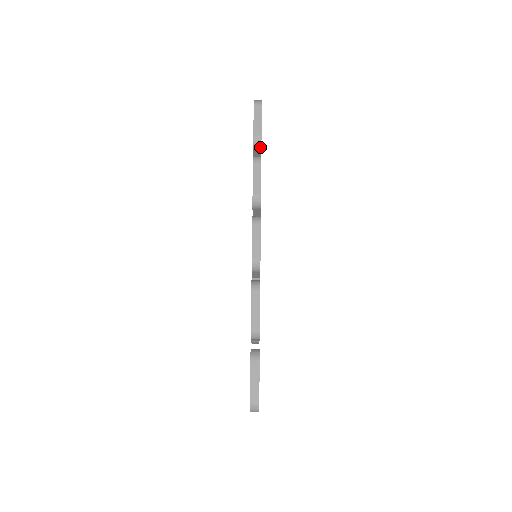
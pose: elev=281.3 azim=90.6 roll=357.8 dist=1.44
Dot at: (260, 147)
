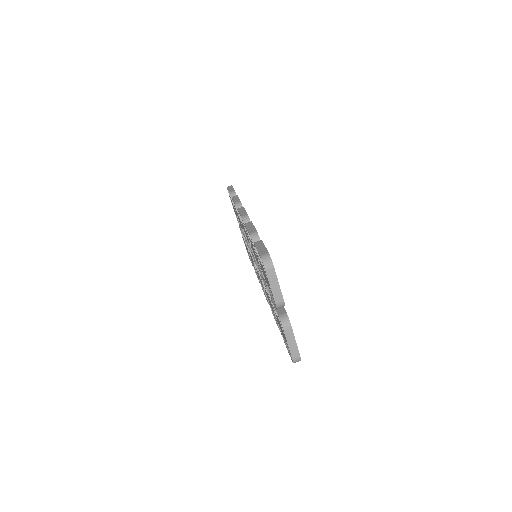
Dot at: occluded
